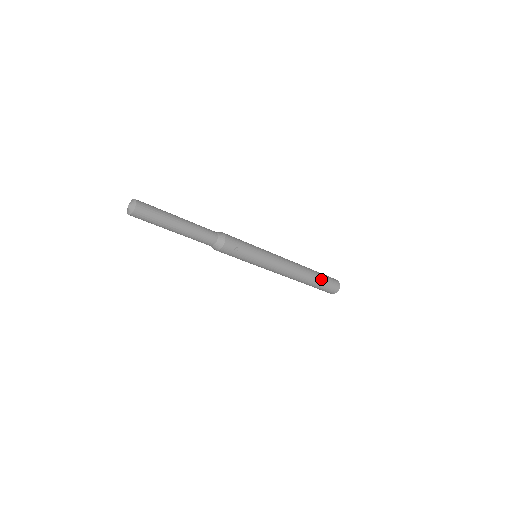
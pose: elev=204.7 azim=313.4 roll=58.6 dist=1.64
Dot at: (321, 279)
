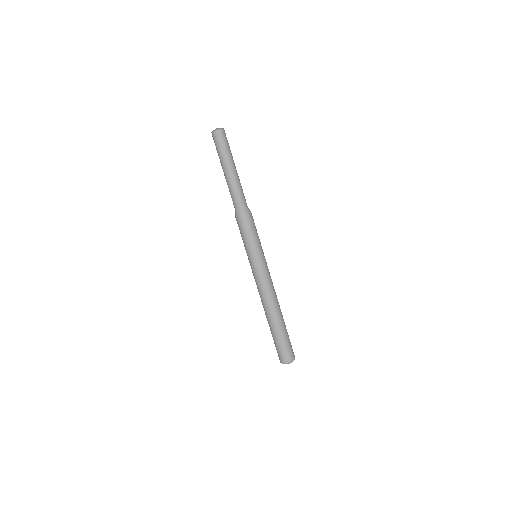
Dot at: (286, 332)
